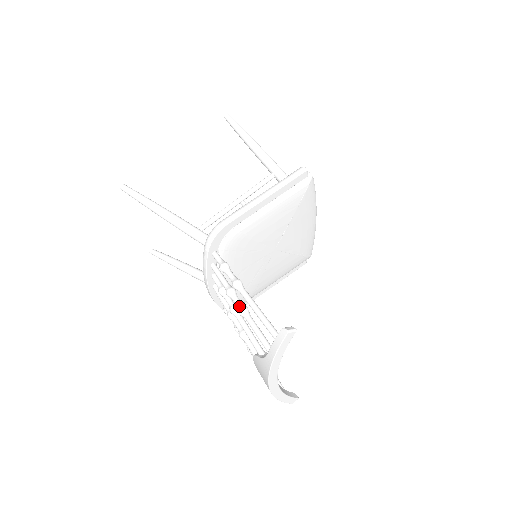
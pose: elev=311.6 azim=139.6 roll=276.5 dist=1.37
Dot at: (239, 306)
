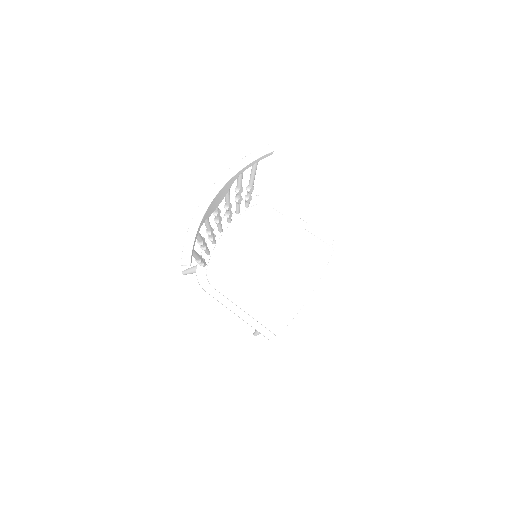
Dot at: occluded
